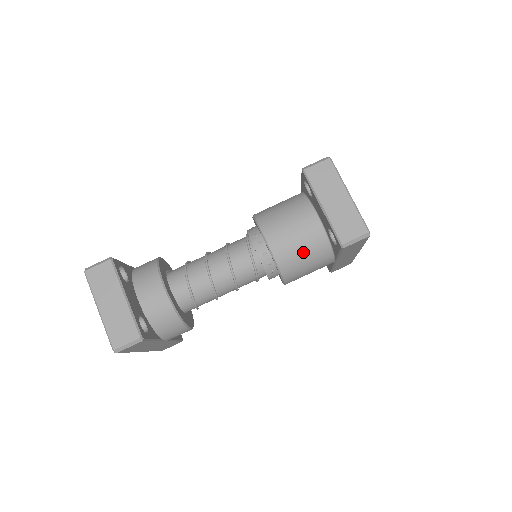
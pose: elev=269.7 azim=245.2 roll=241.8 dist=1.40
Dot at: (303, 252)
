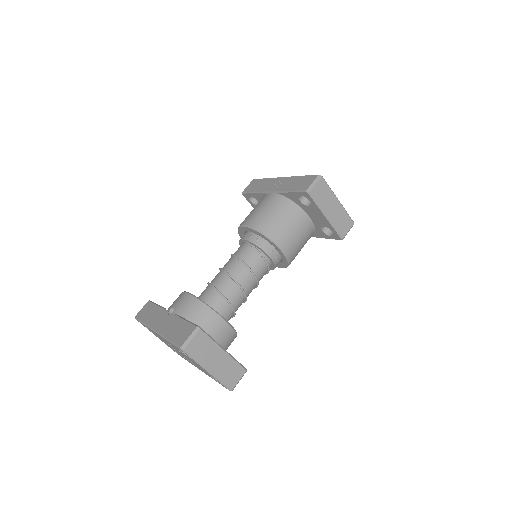
Dot at: (302, 245)
